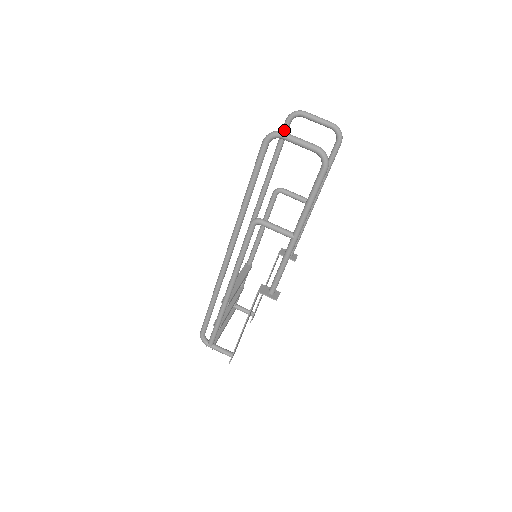
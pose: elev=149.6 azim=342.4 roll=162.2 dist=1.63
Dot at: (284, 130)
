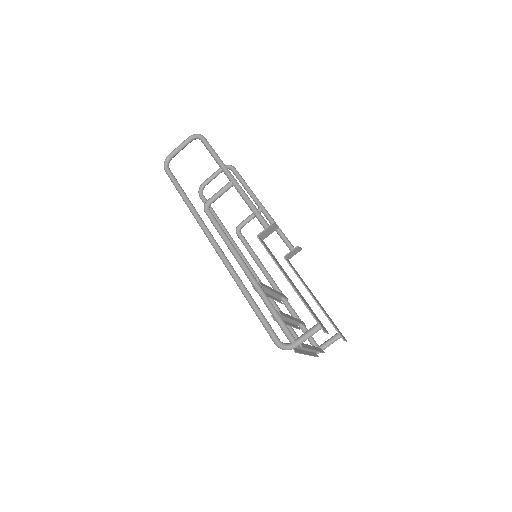
Dot at: (203, 201)
